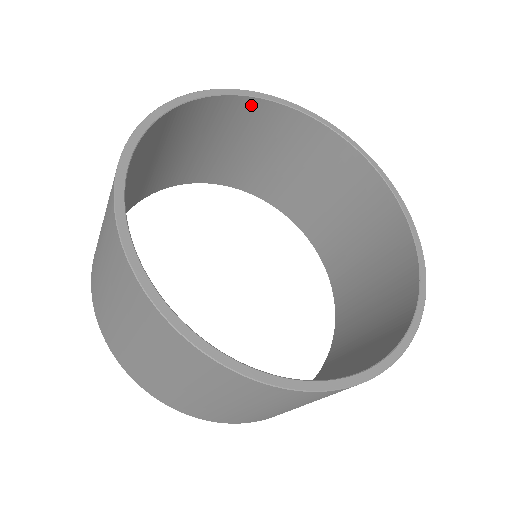
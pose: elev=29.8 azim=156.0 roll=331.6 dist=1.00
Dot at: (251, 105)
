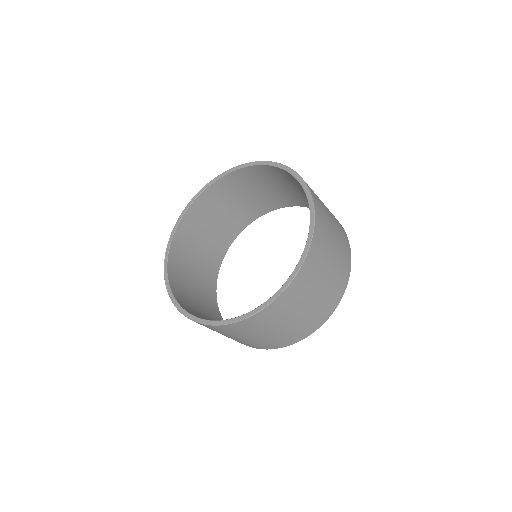
Dot at: (176, 240)
